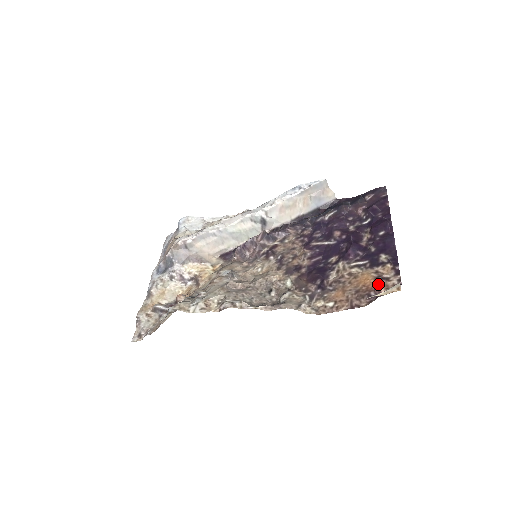
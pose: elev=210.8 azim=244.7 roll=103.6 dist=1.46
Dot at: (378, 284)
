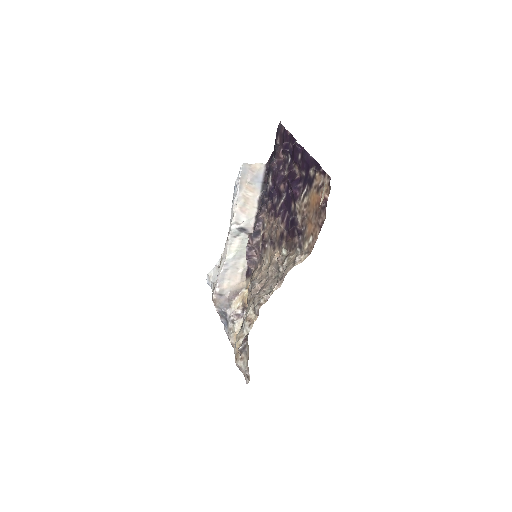
Dot at: (320, 194)
